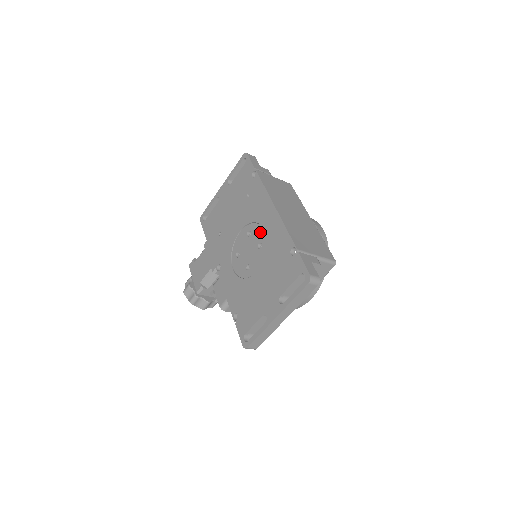
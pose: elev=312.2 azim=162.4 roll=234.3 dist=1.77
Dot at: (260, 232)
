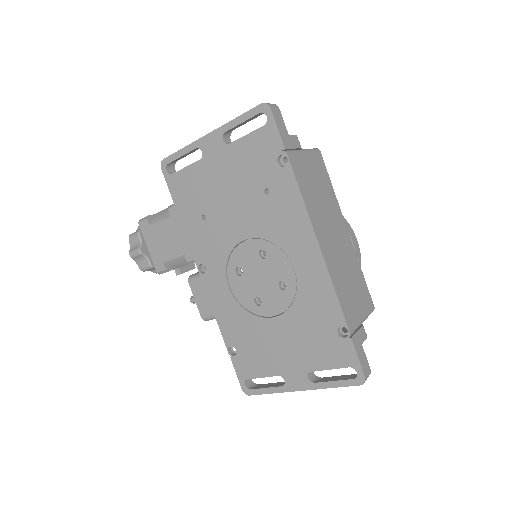
Dot at: (285, 266)
